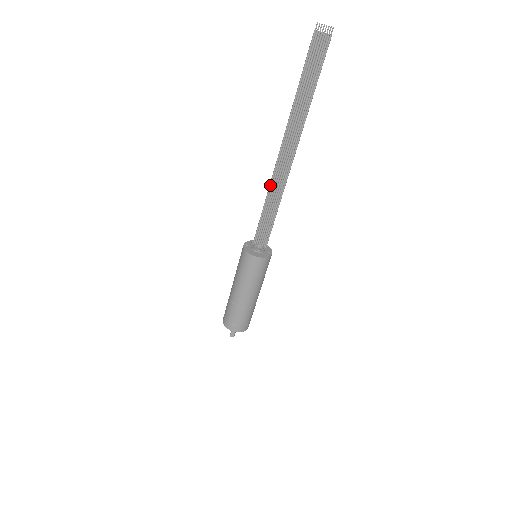
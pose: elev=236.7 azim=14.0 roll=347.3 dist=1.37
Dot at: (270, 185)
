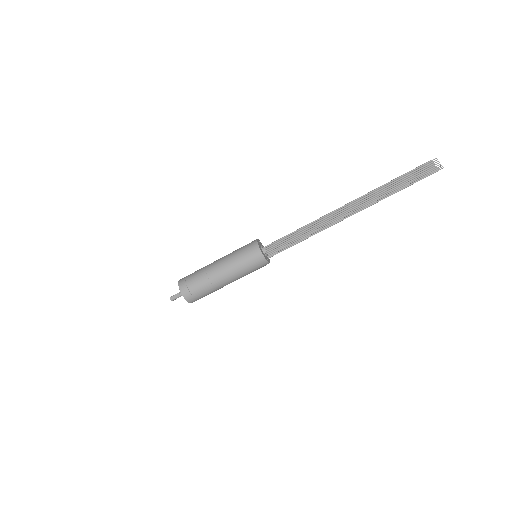
Dot at: (316, 220)
